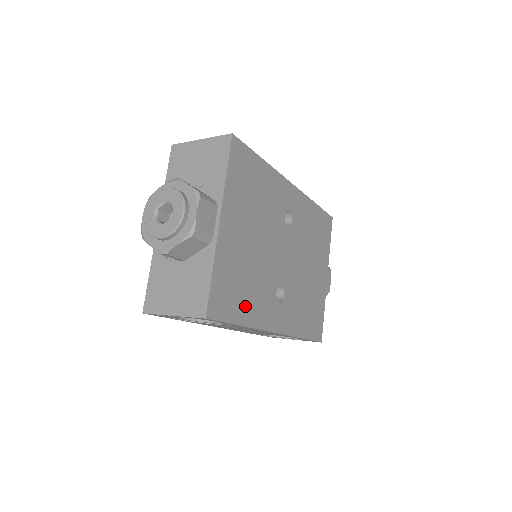
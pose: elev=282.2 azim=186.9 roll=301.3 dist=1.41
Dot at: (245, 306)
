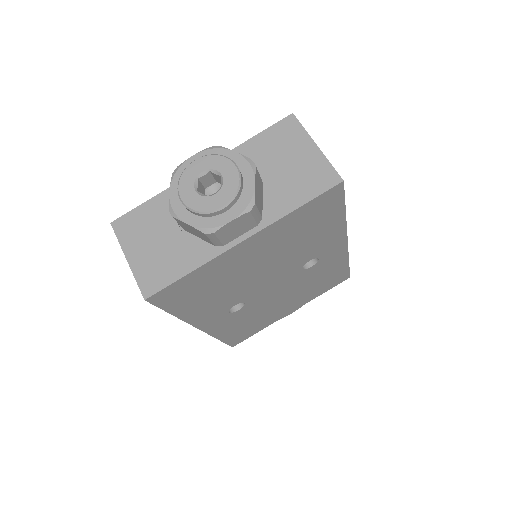
Dot at: (194, 304)
